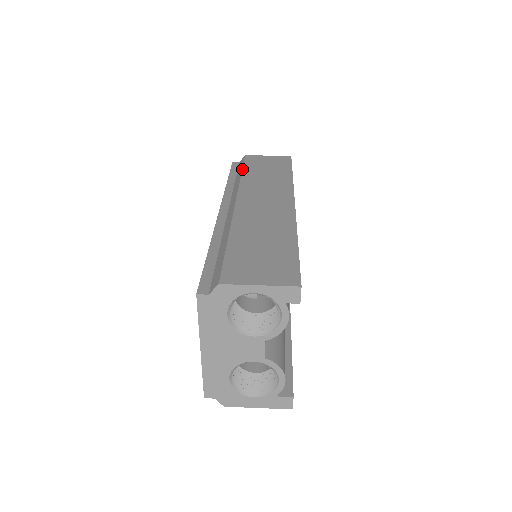
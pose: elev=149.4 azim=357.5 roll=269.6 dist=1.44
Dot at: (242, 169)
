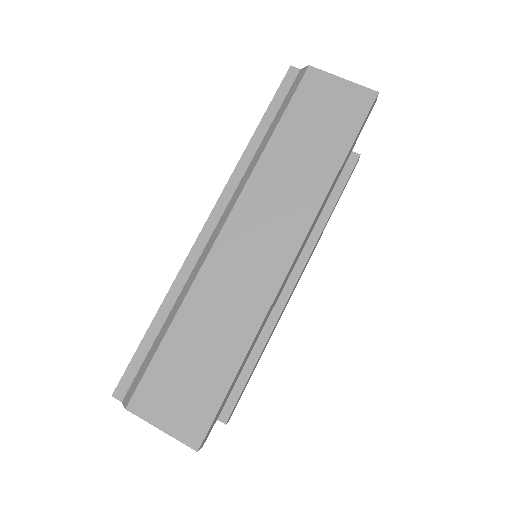
Dot at: (278, 122)
